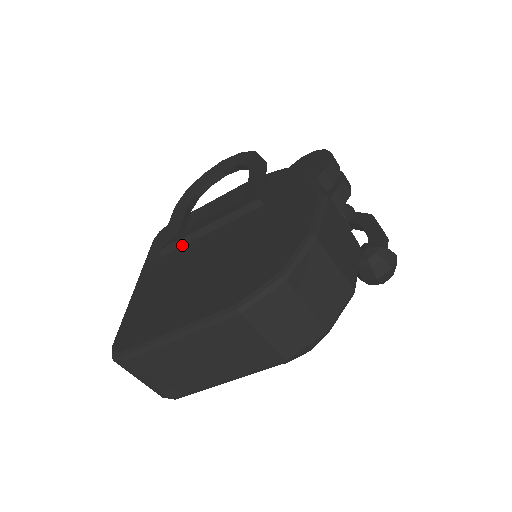
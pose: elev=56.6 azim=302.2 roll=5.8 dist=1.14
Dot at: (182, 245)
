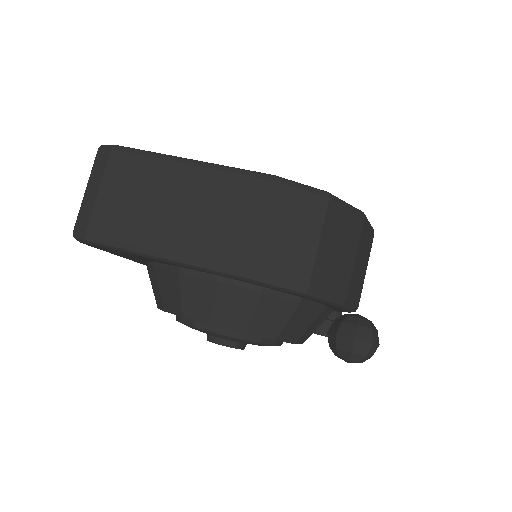
Dot at: occluded
